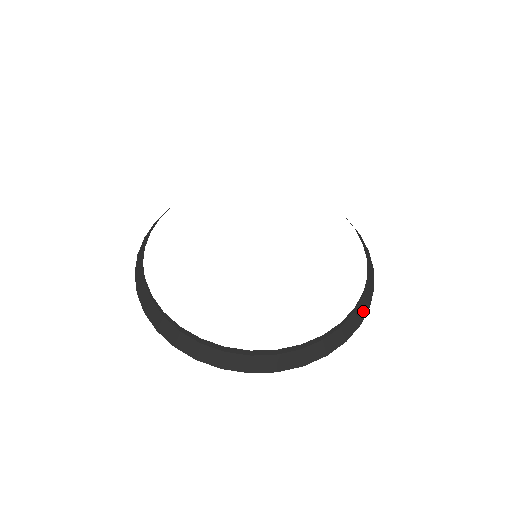
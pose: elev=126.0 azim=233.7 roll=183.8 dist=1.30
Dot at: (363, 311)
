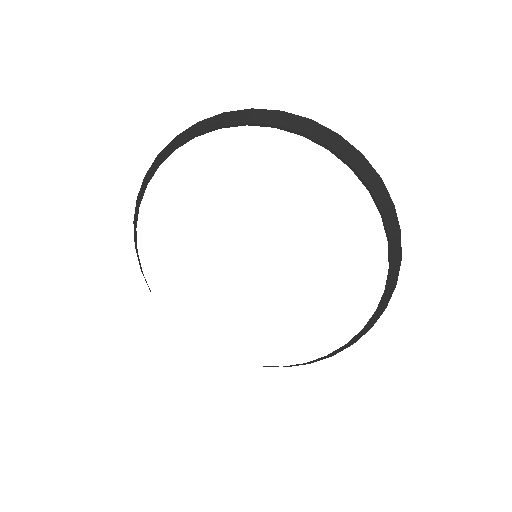
Dot at: (319, 359)
